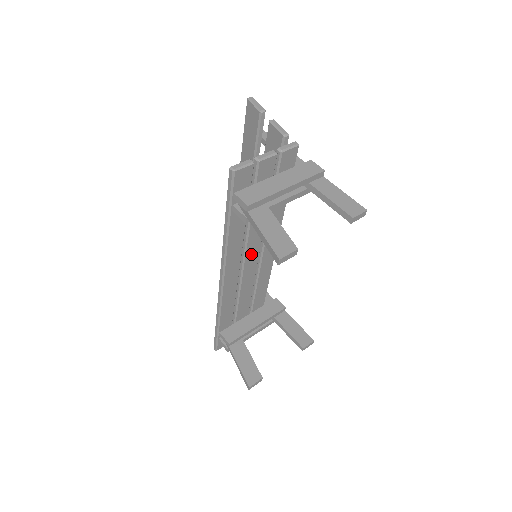
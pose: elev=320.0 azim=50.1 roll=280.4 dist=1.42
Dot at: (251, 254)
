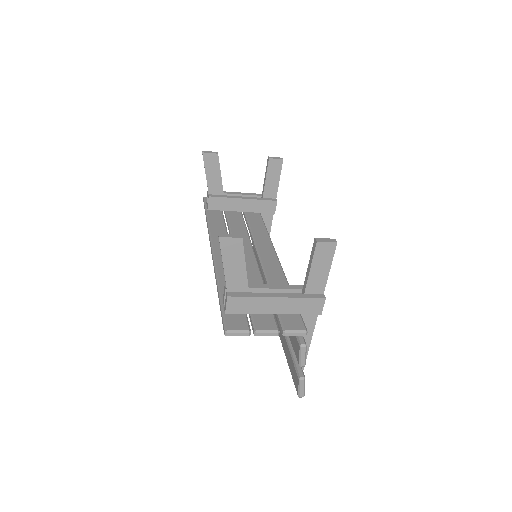
Dot at: occluded
